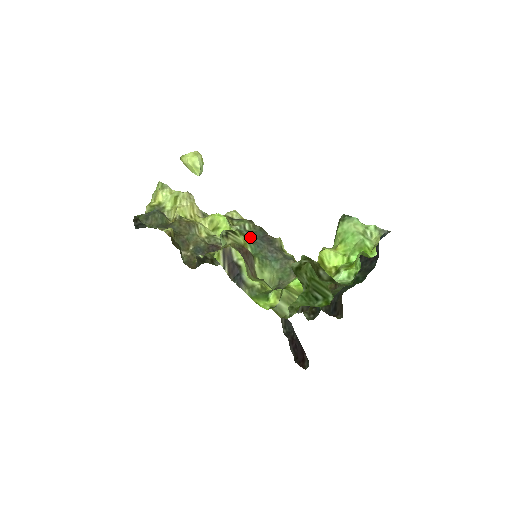
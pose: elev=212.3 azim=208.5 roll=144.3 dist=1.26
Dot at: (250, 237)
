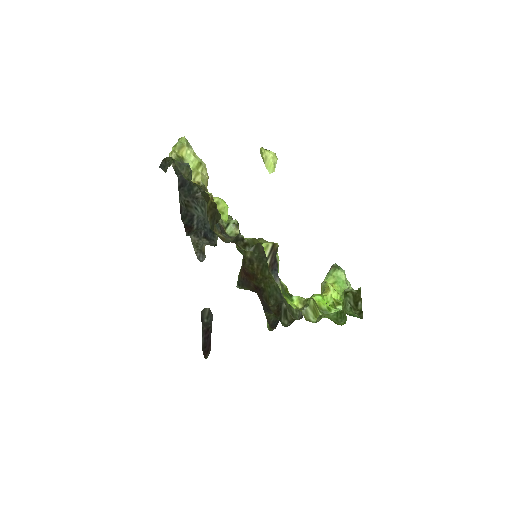
Dot at: occluded
